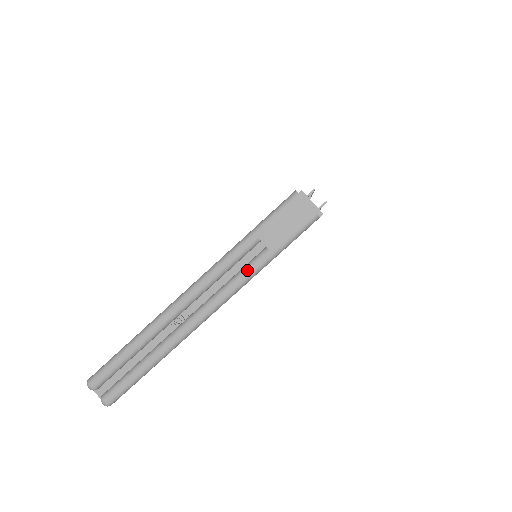
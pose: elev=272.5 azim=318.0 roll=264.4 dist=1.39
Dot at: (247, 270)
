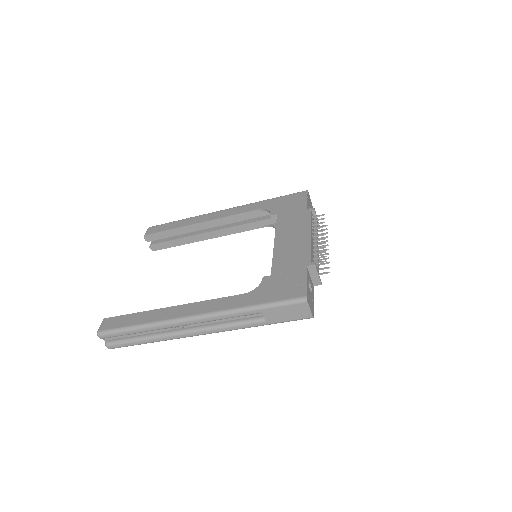
Dot at: (243, 325)
